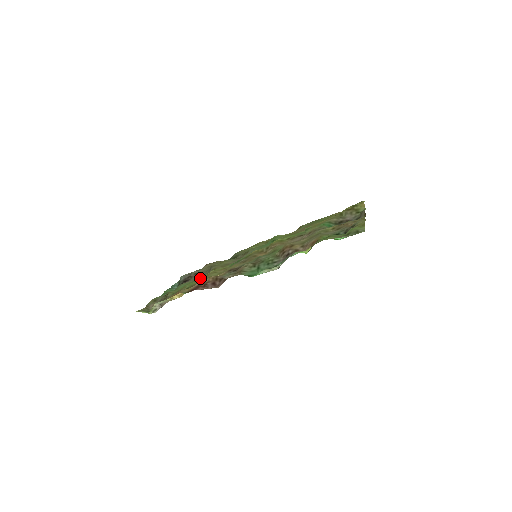
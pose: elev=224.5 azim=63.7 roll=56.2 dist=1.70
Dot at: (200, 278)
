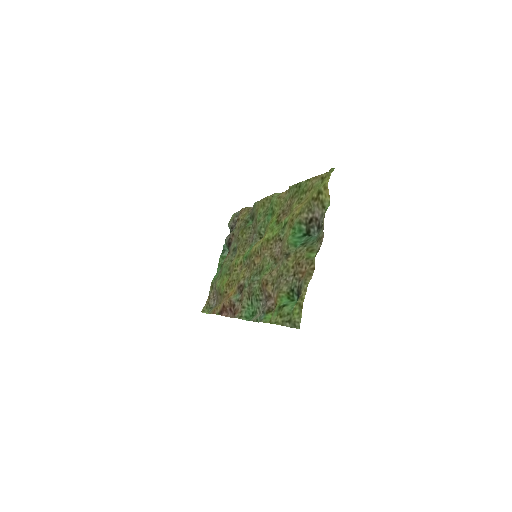
Dot at: (230, 267)
